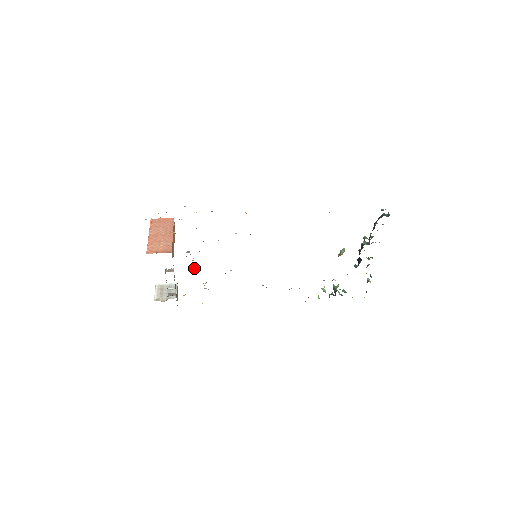
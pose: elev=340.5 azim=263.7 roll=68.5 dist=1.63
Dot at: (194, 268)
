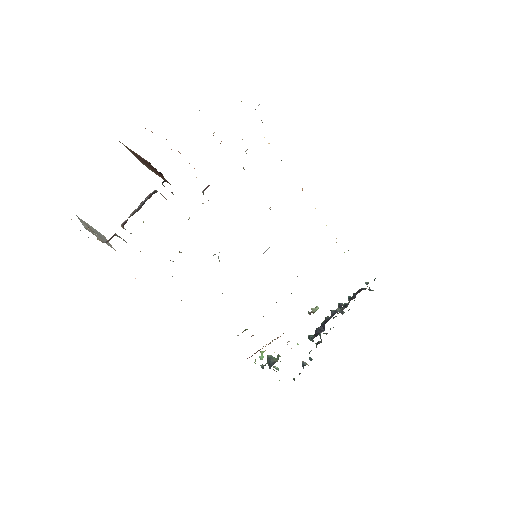
Dot at: occluded
